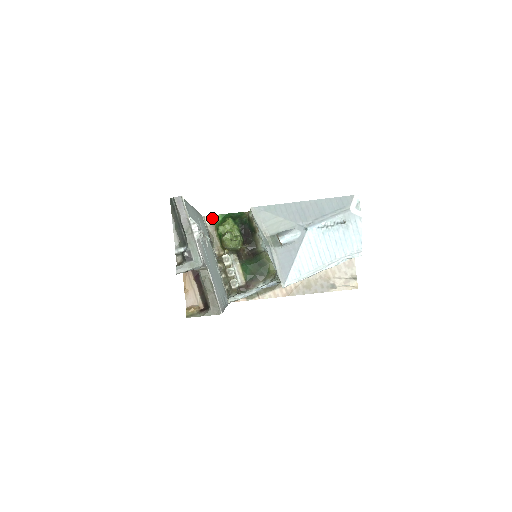
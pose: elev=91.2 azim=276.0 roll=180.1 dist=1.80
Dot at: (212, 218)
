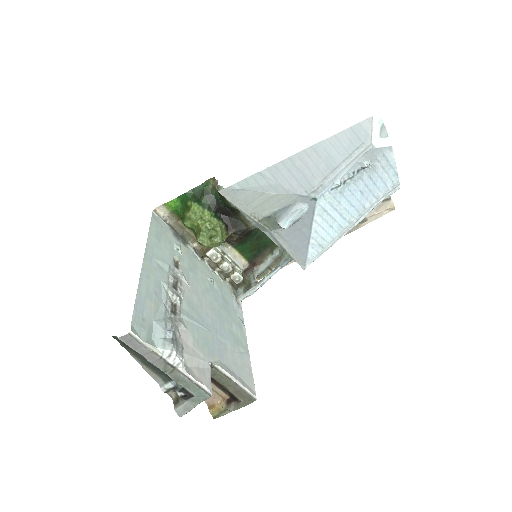
Dot at: (166, 207)
